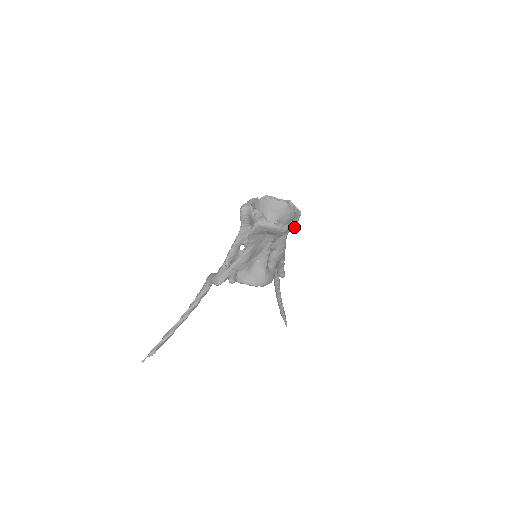
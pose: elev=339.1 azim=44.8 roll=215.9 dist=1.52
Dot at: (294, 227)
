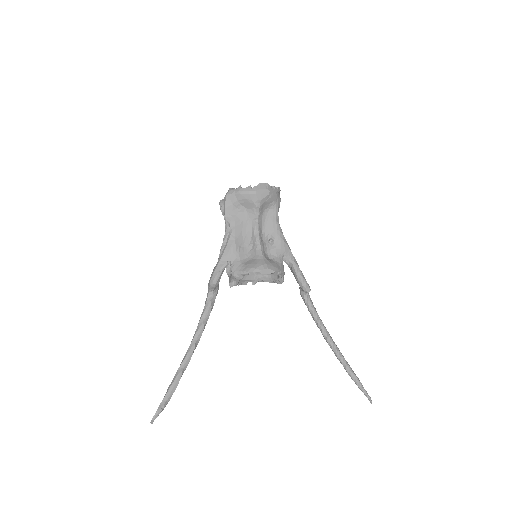
Dot at: (268, 192)
